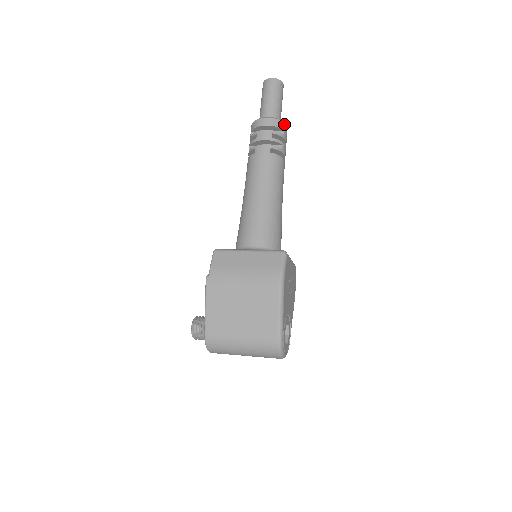
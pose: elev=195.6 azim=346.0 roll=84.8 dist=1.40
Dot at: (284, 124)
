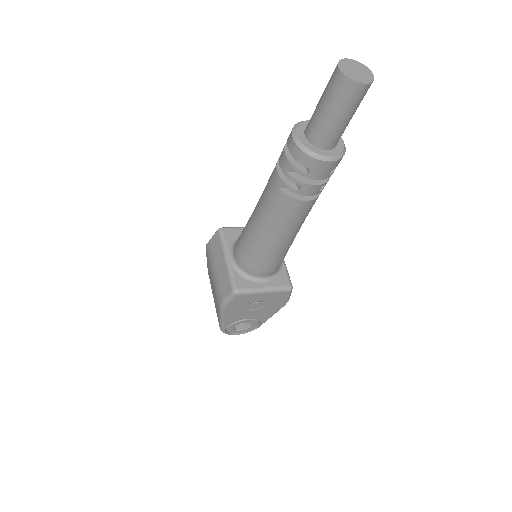
Dot at: (316, 160)
